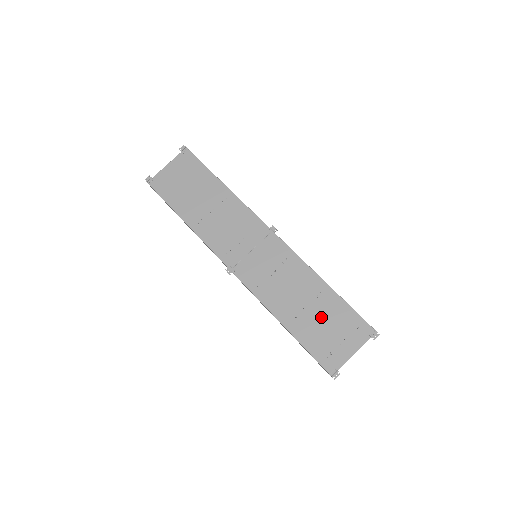
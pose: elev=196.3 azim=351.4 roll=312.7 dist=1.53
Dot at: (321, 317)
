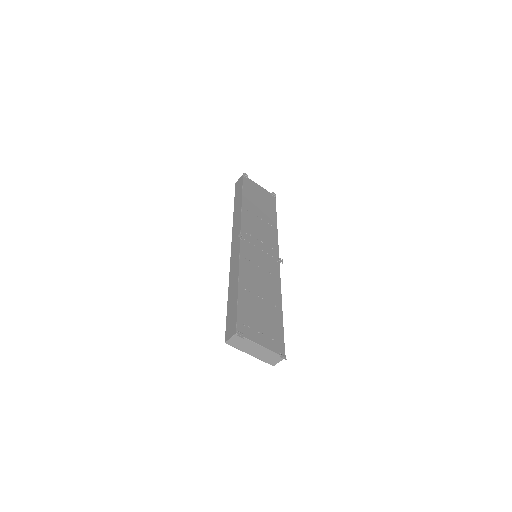
Dot at: (263, 311)
